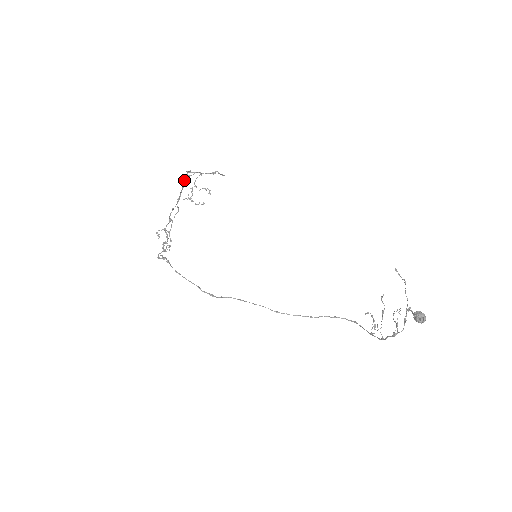
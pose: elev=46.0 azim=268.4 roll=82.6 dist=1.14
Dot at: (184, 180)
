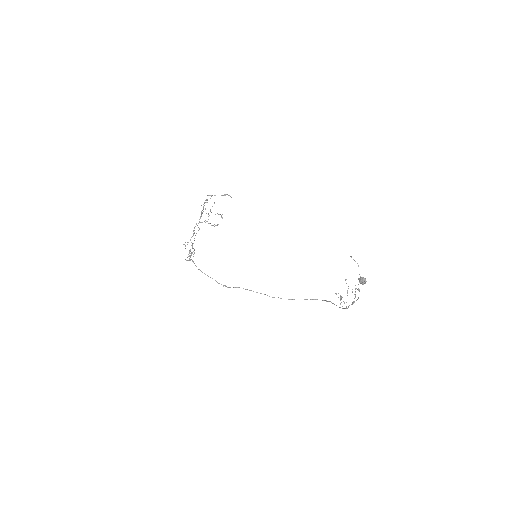
Dot at: (204, 202)
